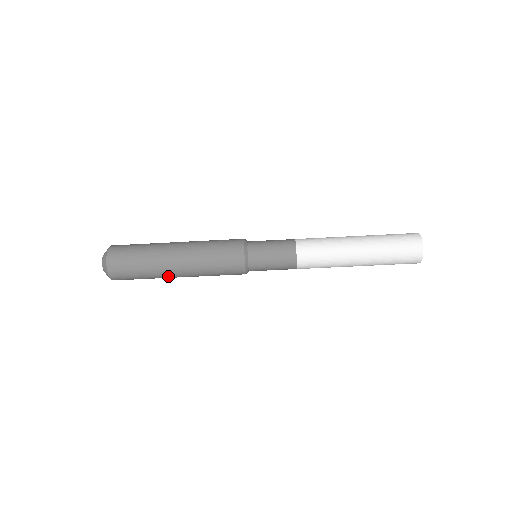
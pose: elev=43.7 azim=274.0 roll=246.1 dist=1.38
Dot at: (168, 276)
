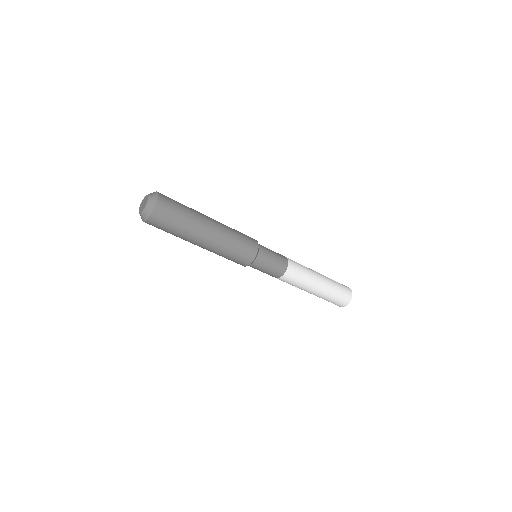
Dot at: (194, 240)
